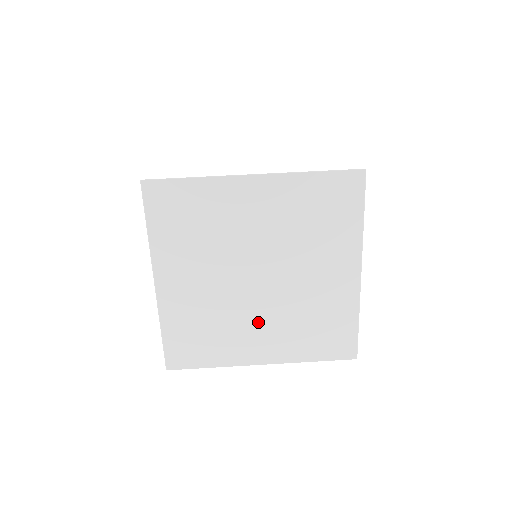
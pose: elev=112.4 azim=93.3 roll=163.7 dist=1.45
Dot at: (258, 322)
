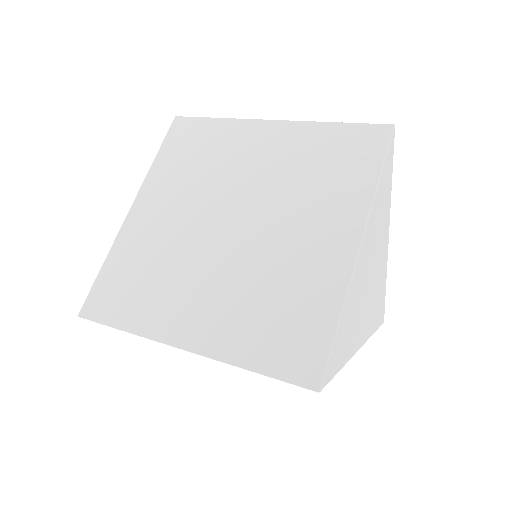
Dot at: (205, 281)
